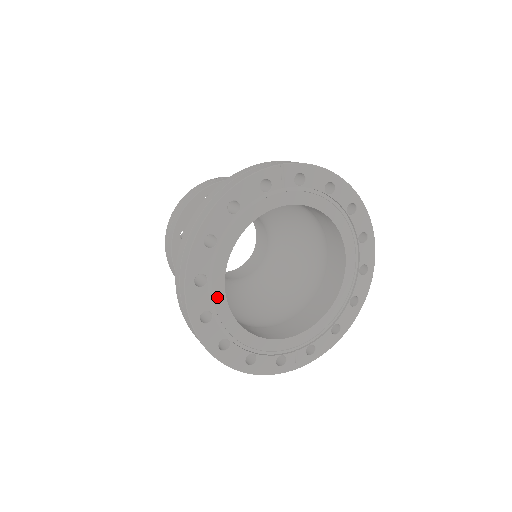
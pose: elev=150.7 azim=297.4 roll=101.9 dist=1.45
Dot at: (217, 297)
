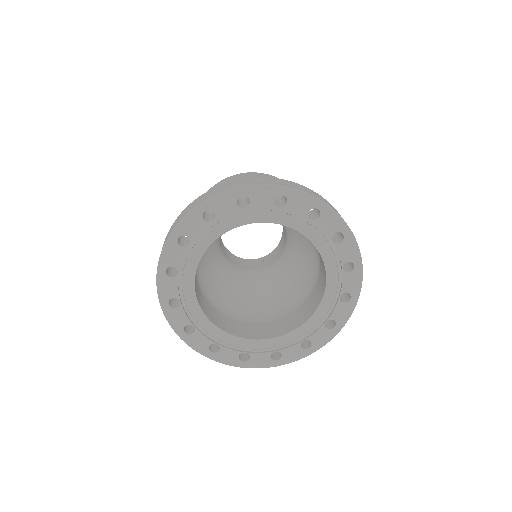
Dot at: (187, 289)
